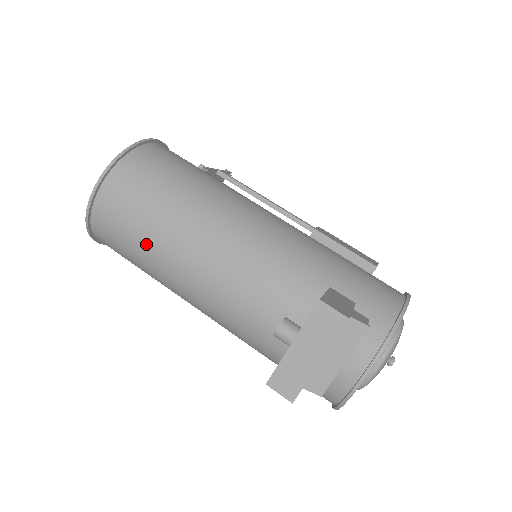
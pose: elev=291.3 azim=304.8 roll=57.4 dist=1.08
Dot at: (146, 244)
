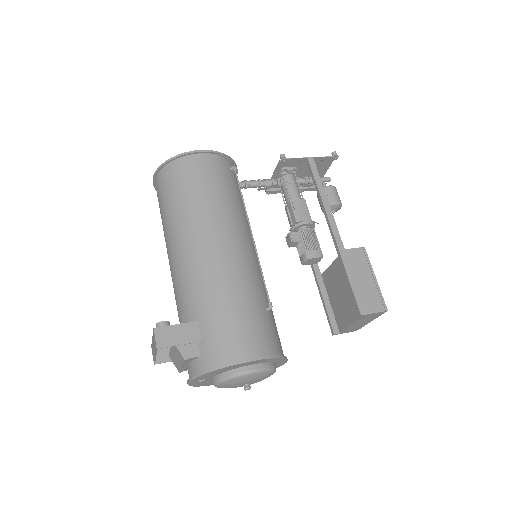
Dot at: occluded
